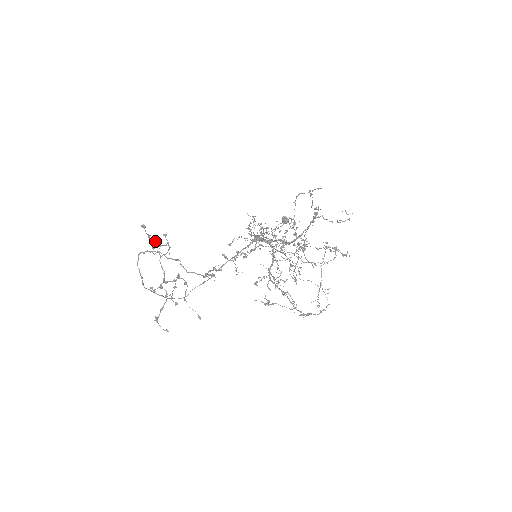
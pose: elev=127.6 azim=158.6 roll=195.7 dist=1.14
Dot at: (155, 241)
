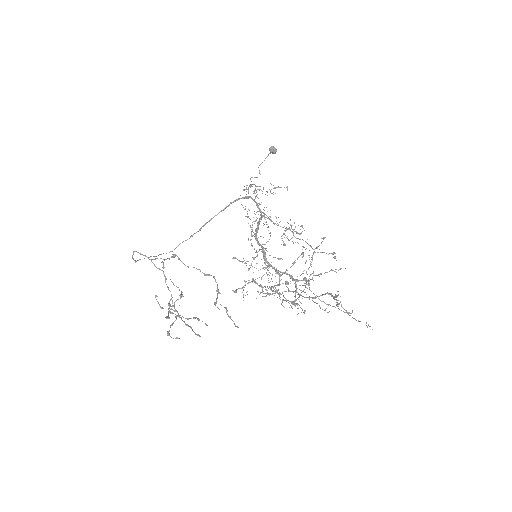
Dot at: occluded
